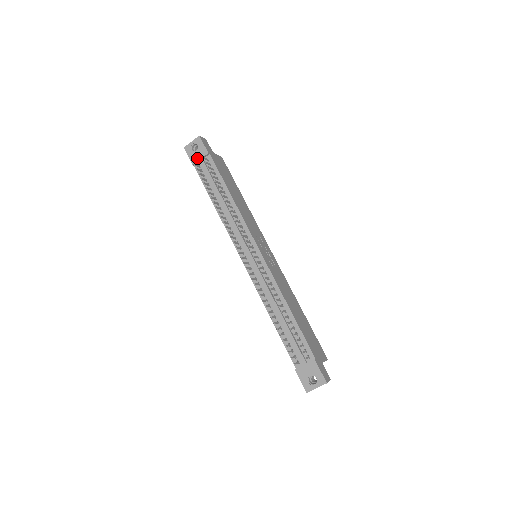
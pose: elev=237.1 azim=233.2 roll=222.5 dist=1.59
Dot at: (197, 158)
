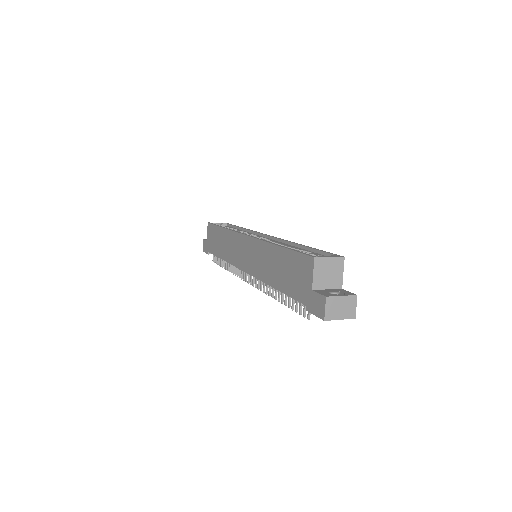
Dot at: occluded
